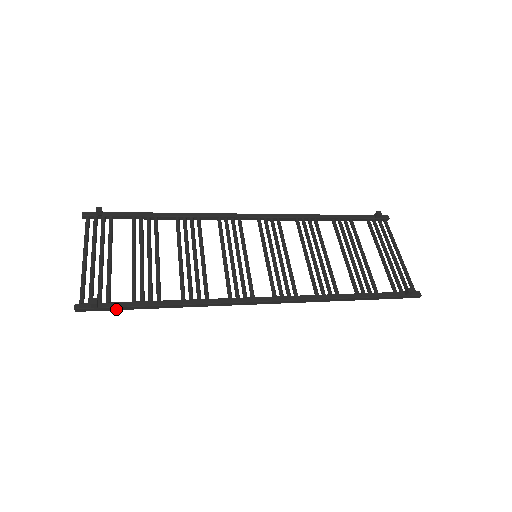
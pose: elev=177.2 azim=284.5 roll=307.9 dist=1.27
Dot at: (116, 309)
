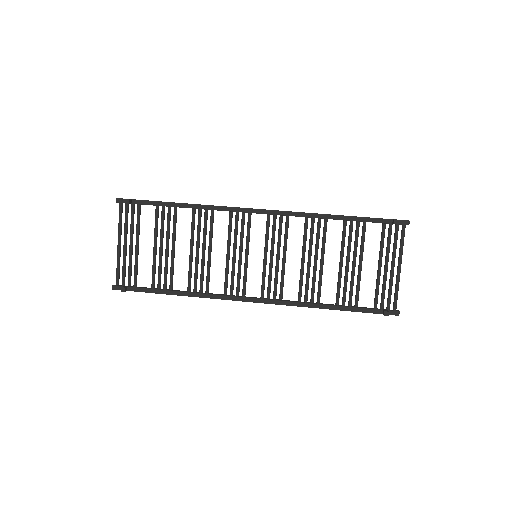
Dot at: (141, 291)
